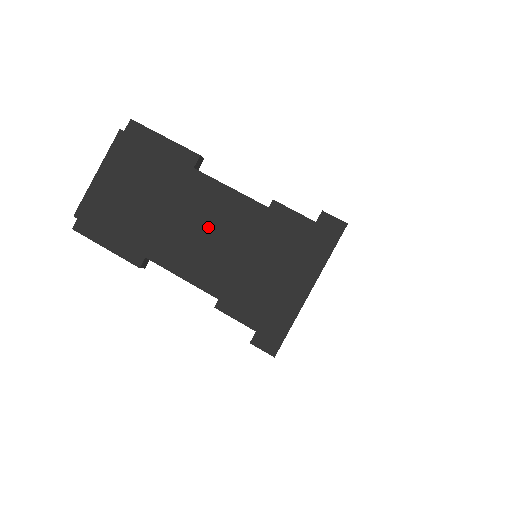
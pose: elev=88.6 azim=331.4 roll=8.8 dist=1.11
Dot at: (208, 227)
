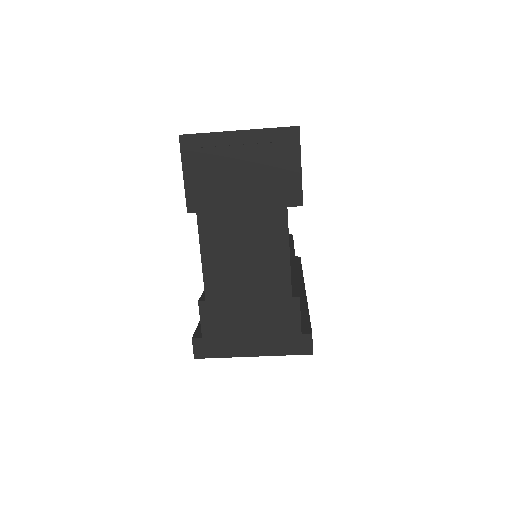
Dot at: (251, 263)
